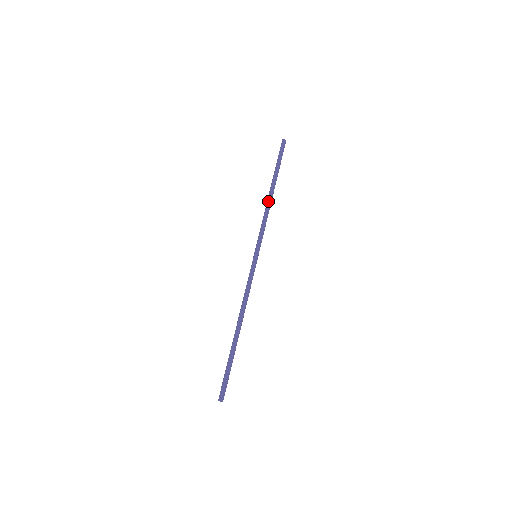
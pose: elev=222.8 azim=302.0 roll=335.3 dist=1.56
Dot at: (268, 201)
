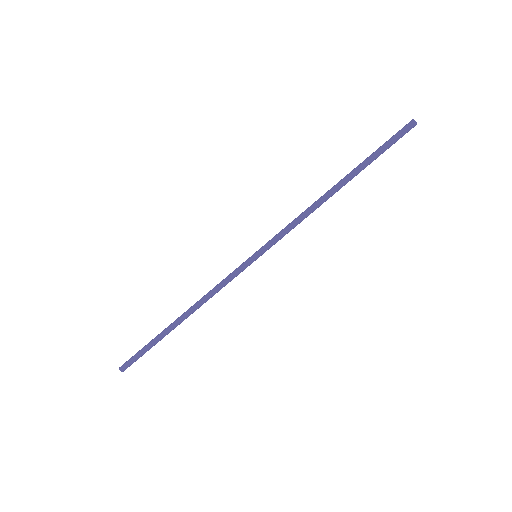
Dot at: (323, 202)
